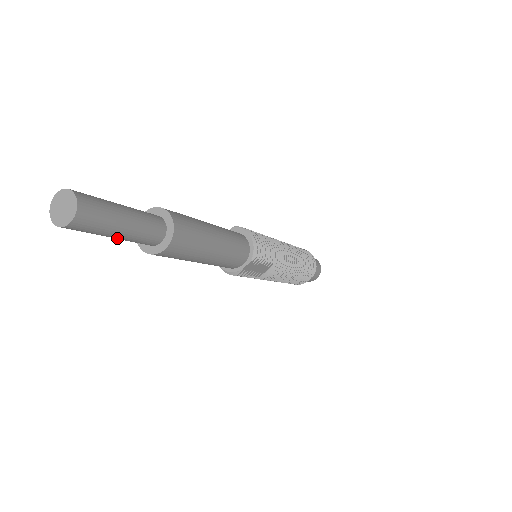
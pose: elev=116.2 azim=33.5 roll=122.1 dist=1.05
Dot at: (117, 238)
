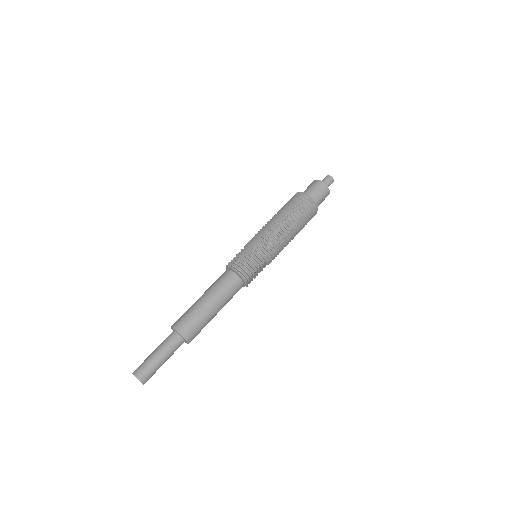
Dot at: (166, 360)
